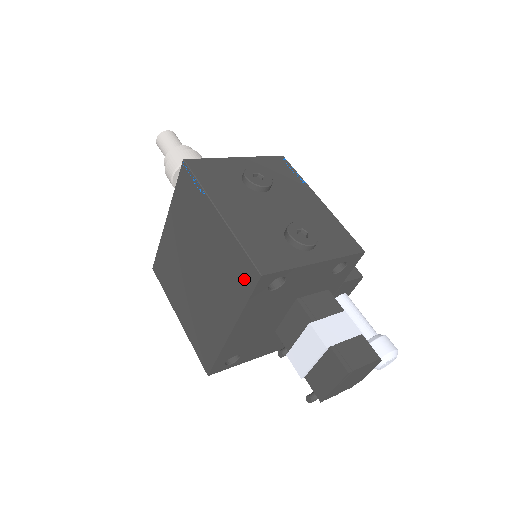
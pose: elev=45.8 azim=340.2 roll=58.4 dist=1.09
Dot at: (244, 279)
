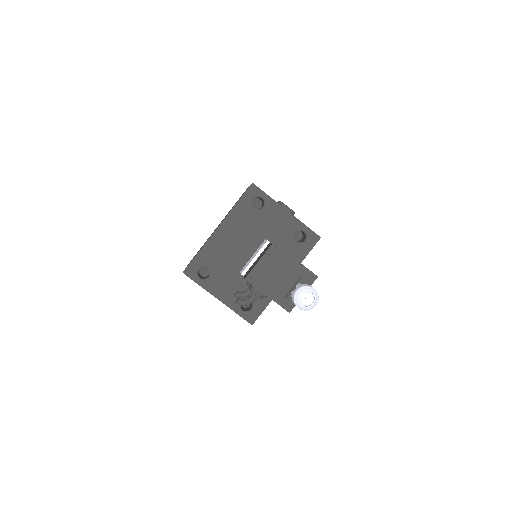
Dot at: occluded
